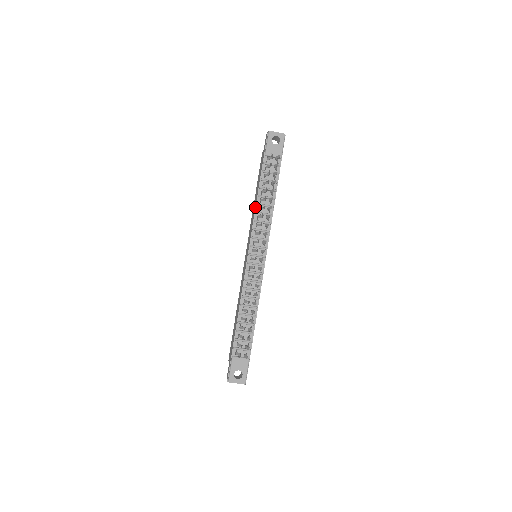
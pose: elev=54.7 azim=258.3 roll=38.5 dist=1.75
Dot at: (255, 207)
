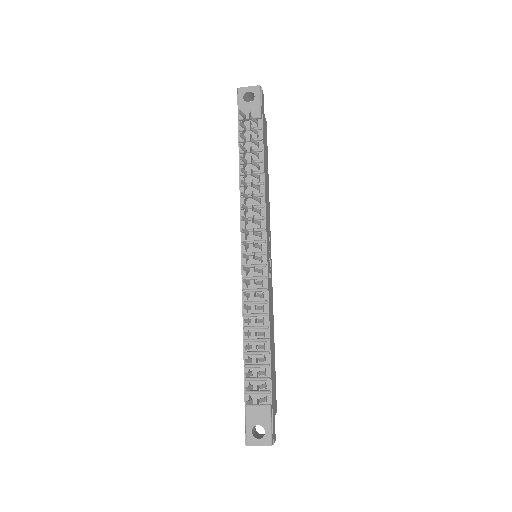
Dot at: occluded
